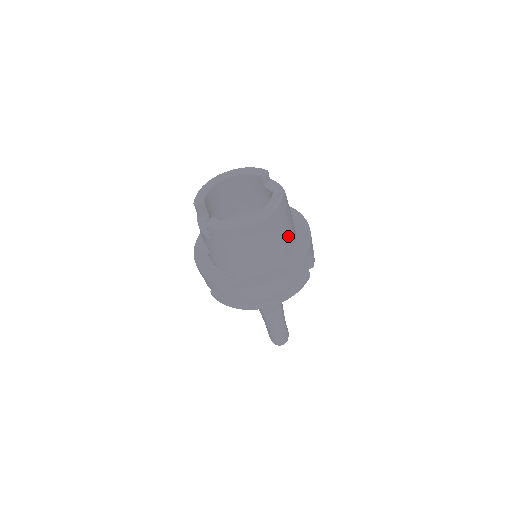
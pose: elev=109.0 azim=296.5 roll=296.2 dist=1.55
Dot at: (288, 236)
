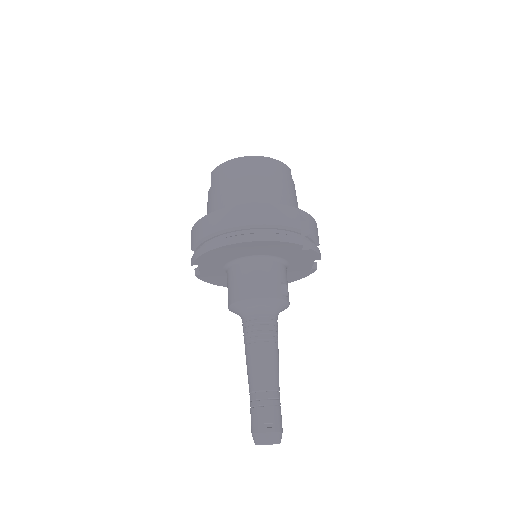
Dot at: (284, 197)
